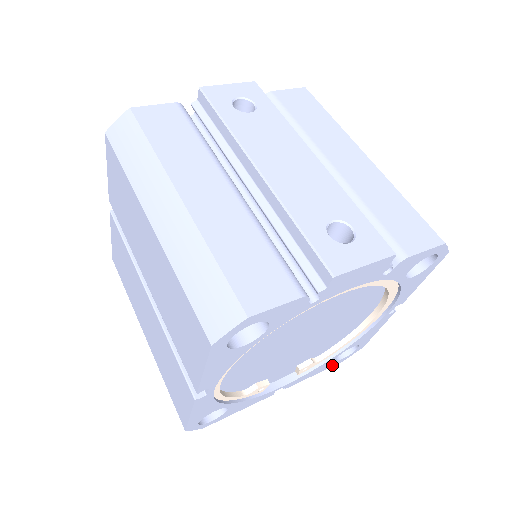
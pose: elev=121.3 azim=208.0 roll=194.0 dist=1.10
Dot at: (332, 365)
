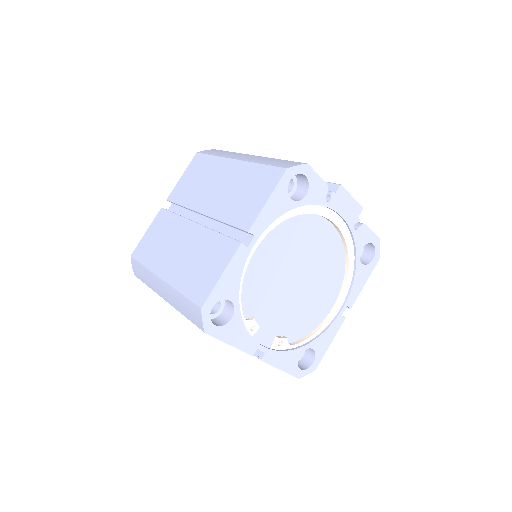
Dot at: (293, 372)
